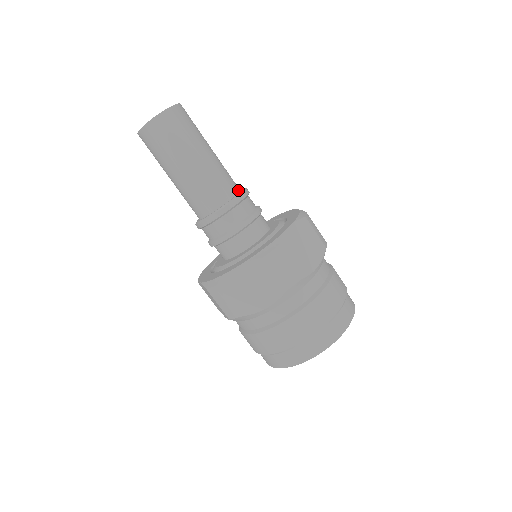
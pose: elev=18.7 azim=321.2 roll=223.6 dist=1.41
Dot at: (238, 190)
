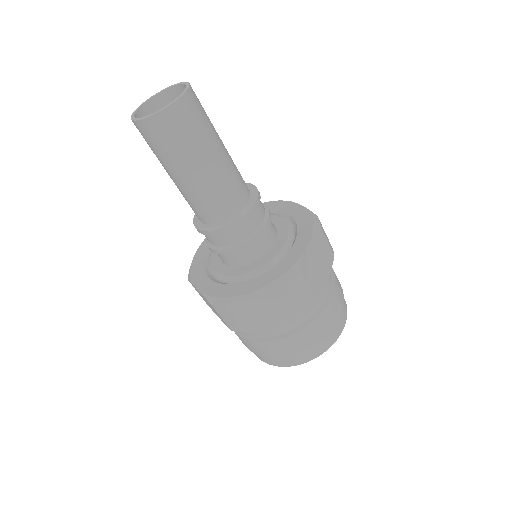
Dot at: (249, 192)
